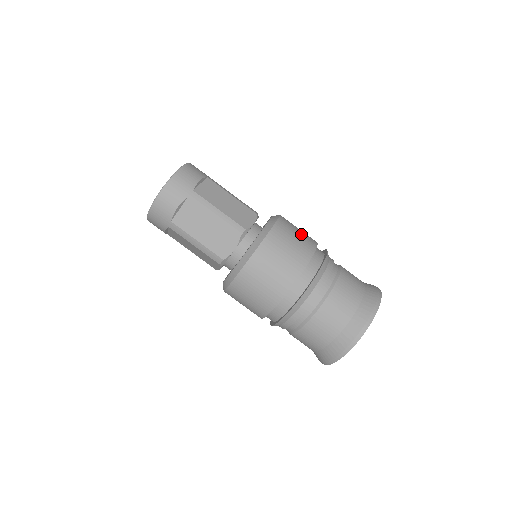
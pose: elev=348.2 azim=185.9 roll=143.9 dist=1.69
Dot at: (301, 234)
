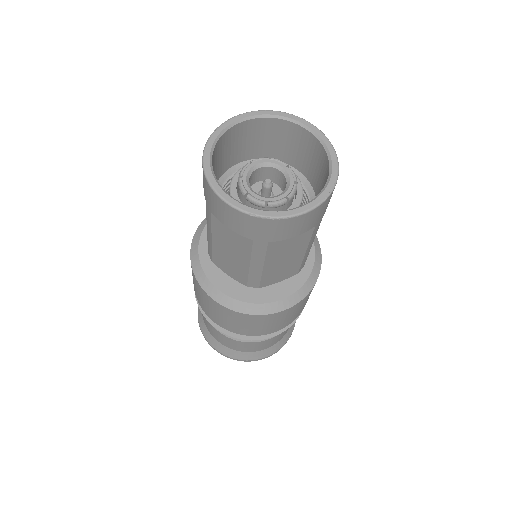
Dot at: occluded
